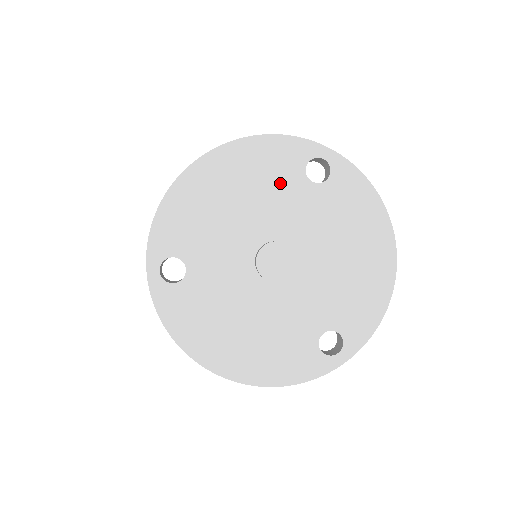
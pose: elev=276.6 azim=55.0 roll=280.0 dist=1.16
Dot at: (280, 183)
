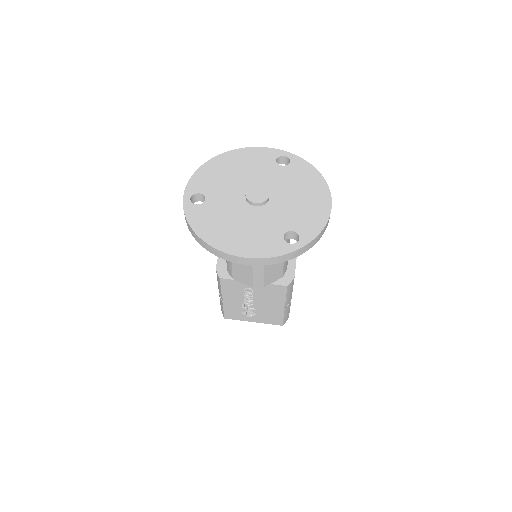
Dot at: (262, 165)
